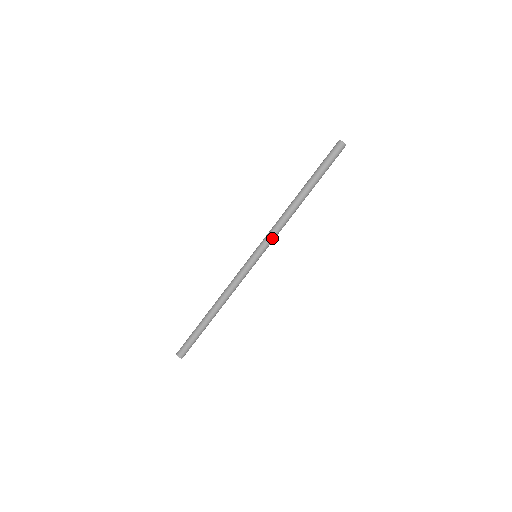
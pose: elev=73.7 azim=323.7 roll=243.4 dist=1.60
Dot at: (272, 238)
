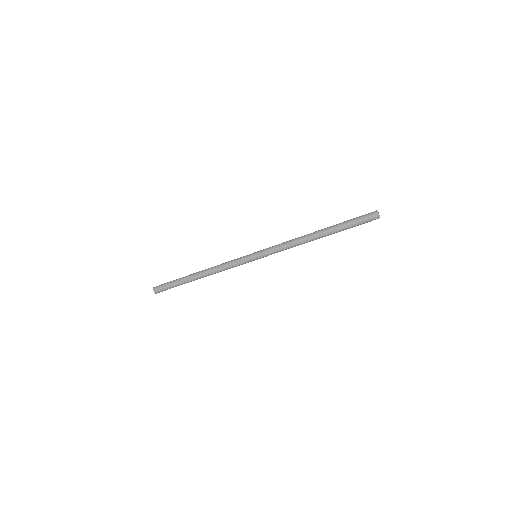
Dot at: (276, 251)
